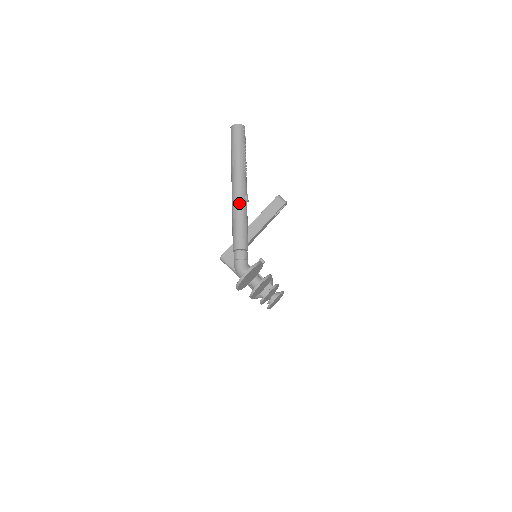
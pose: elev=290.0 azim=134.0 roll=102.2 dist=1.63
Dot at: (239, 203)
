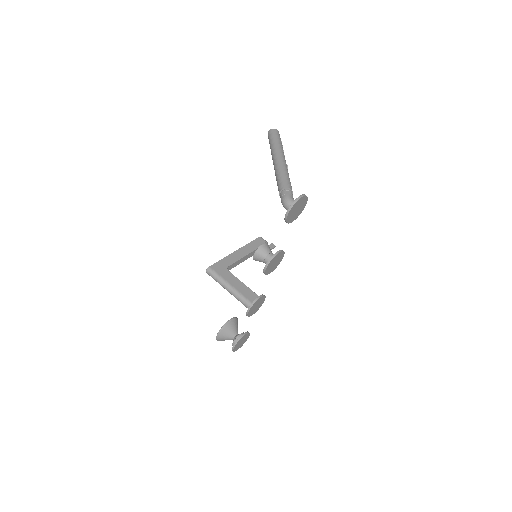
Dot at: (284, 165)
